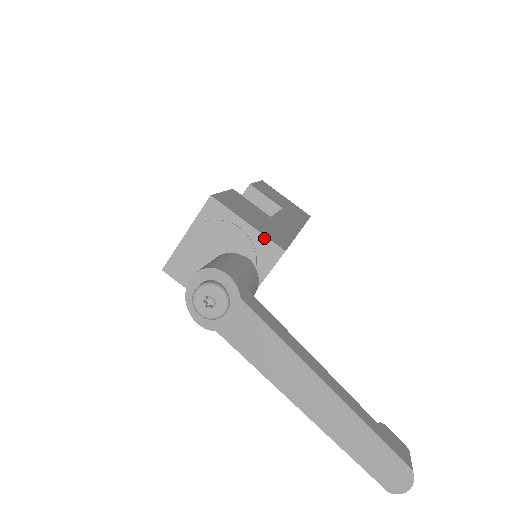
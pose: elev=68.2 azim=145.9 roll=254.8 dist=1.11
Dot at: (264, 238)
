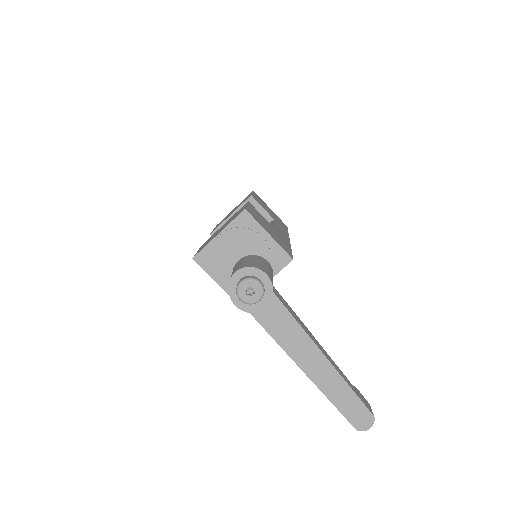
Dot at: (279, 247)
